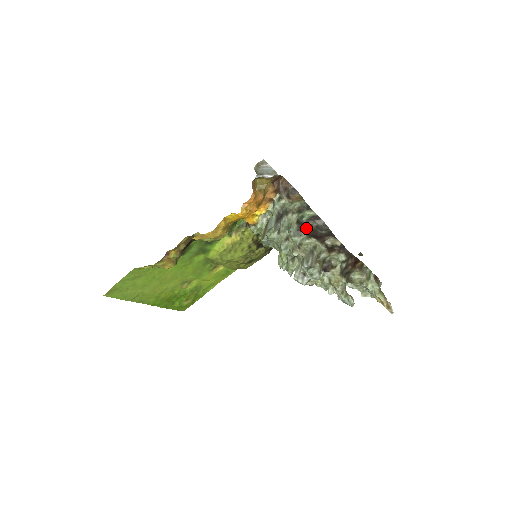
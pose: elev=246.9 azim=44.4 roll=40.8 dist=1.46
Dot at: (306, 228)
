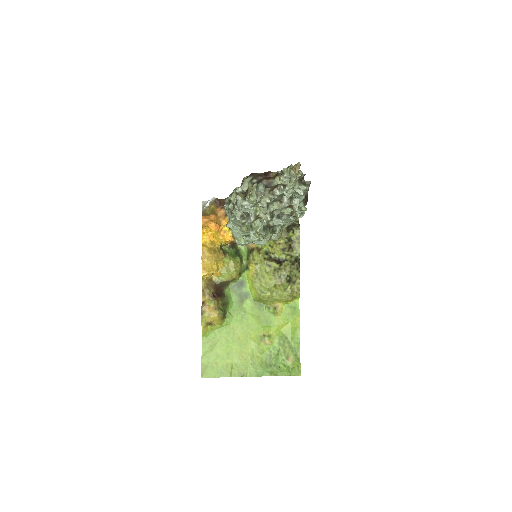
Dot at: occluded
